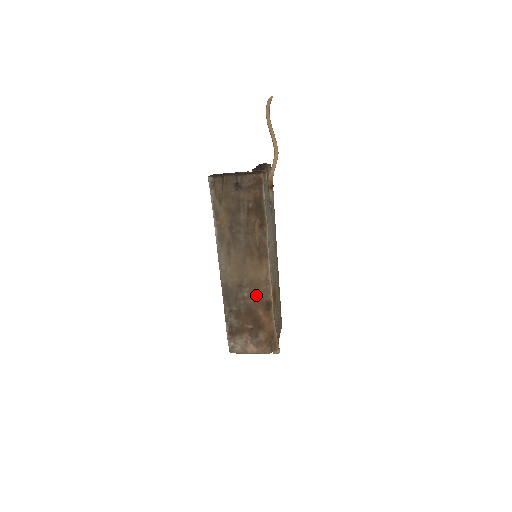
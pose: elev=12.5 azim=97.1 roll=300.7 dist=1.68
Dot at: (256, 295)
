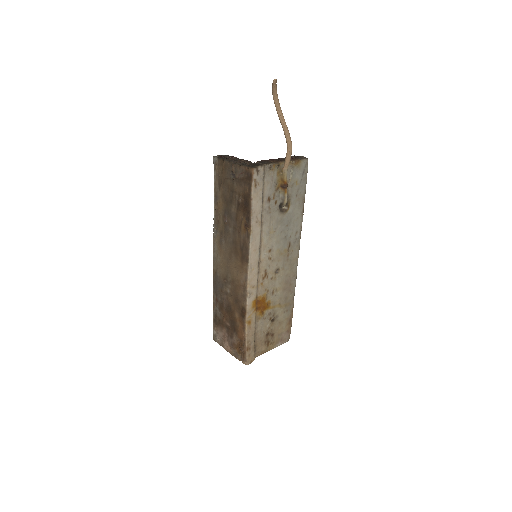
Dot at: (235, 296)
